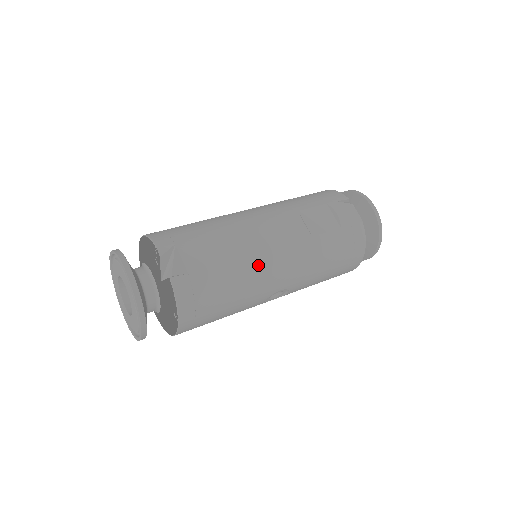
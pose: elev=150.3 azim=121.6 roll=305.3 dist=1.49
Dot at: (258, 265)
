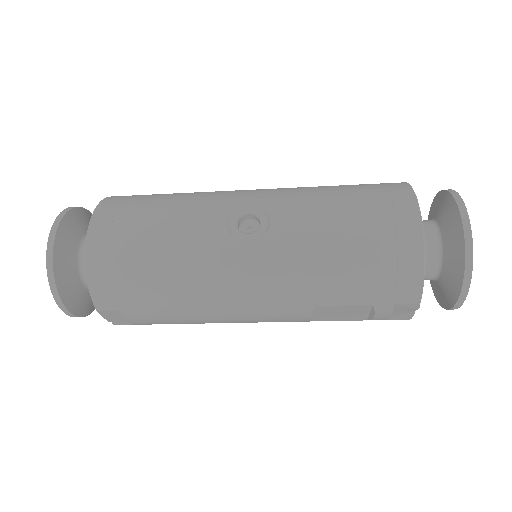
Dot at: occluded
